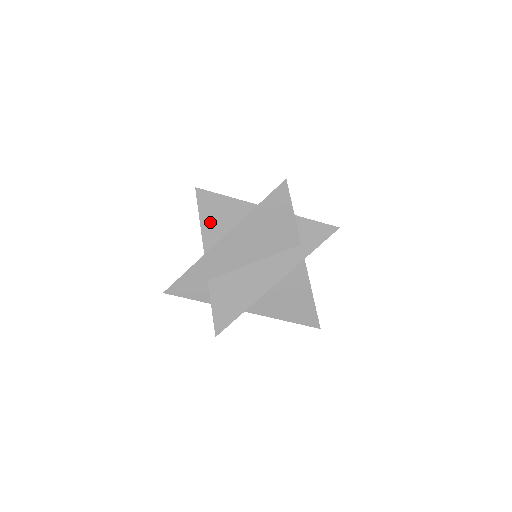
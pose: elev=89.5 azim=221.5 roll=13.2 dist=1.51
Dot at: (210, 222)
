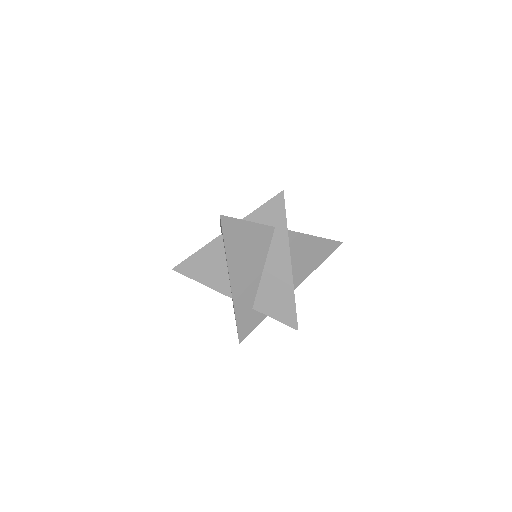
Dot at: (208, 278)
